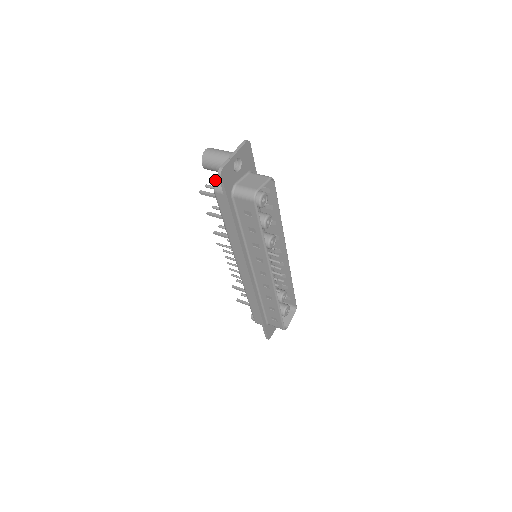
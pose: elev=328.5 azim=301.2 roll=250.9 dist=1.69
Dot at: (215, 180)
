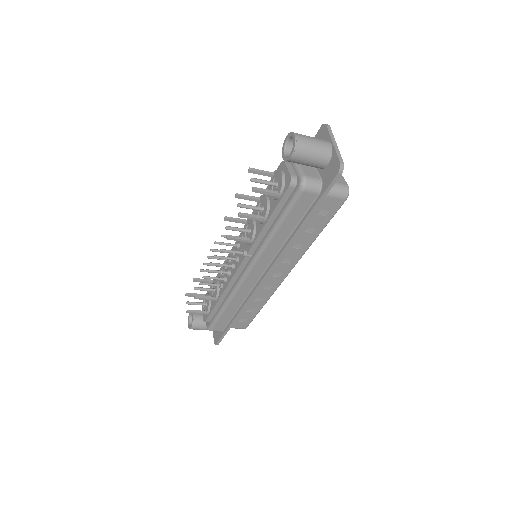
Dot at: (257, 171)
